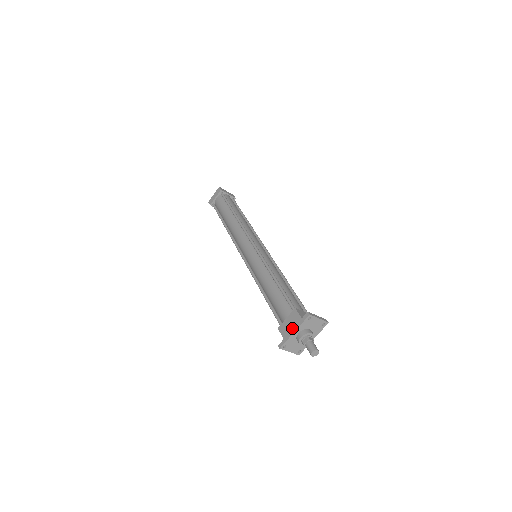
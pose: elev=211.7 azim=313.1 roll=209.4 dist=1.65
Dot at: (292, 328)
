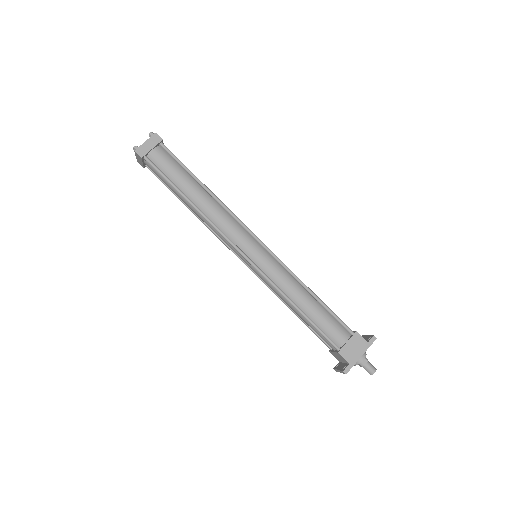
Dot at: (358, 352)
